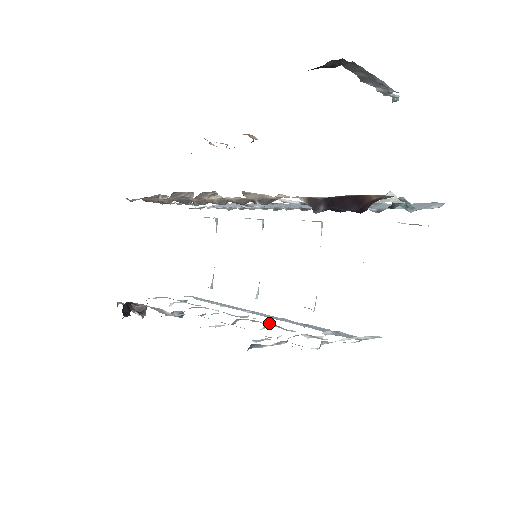
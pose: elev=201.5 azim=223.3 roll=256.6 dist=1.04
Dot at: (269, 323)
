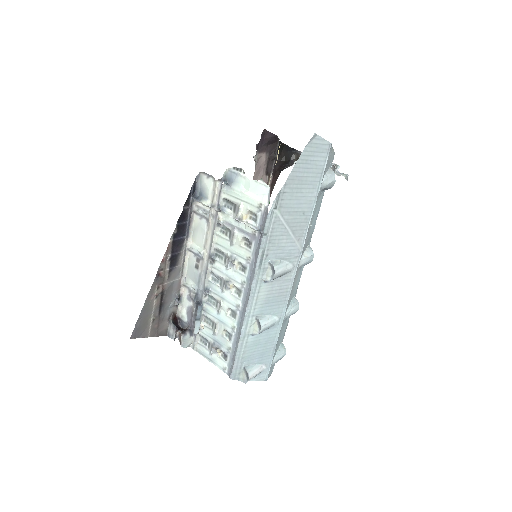
Dot at: (234, 261)
